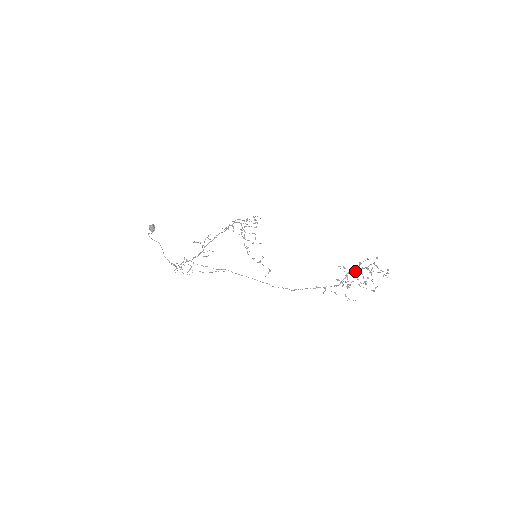
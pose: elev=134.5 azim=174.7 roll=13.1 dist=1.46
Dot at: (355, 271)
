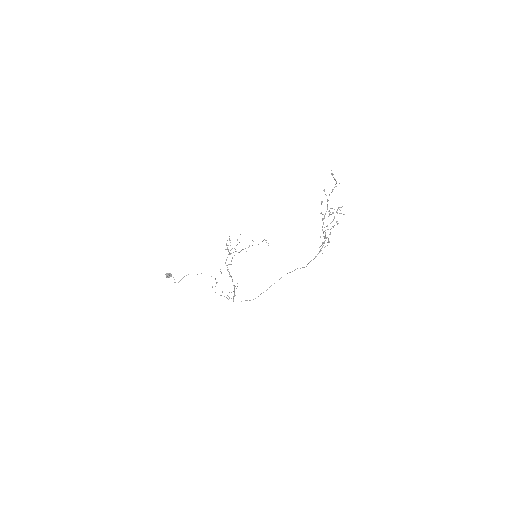
Dot at: (323, 219)
